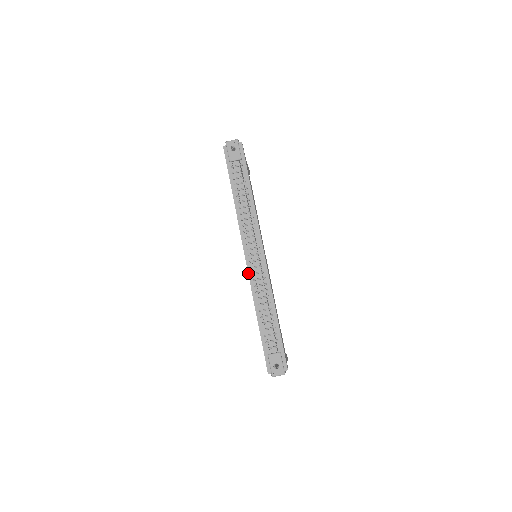
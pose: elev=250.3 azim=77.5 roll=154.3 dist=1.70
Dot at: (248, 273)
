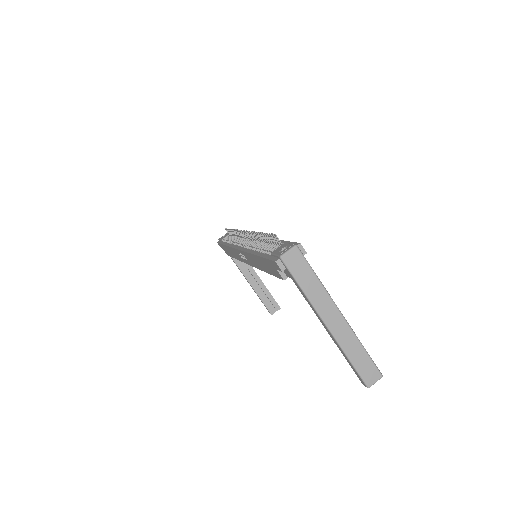
Dot at: (241, 251)
